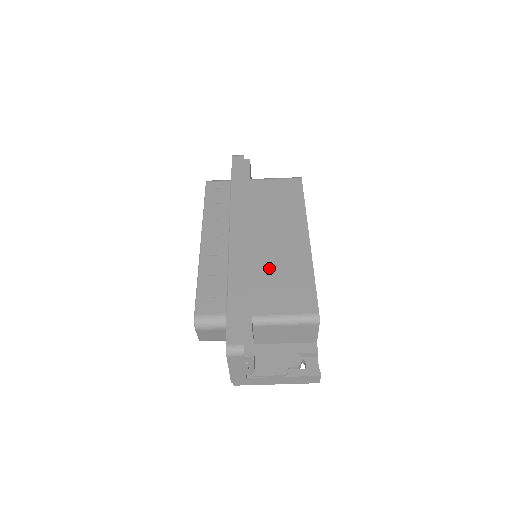
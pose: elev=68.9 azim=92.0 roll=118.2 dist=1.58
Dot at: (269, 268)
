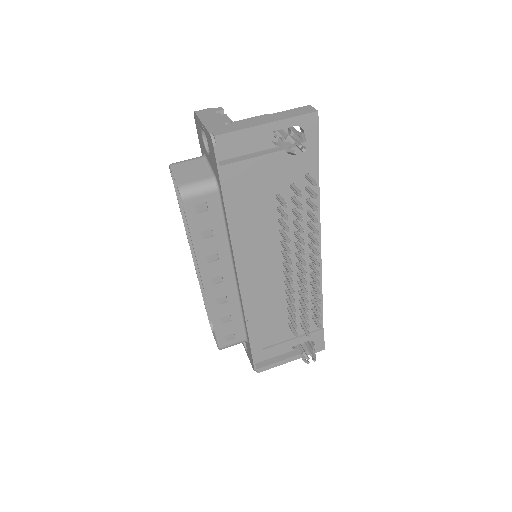
Dot at: occluded
